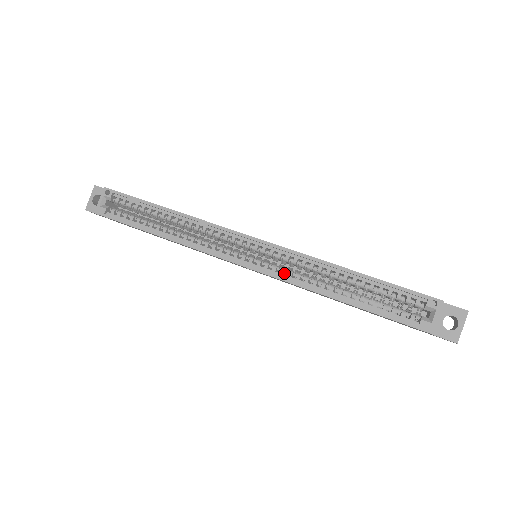
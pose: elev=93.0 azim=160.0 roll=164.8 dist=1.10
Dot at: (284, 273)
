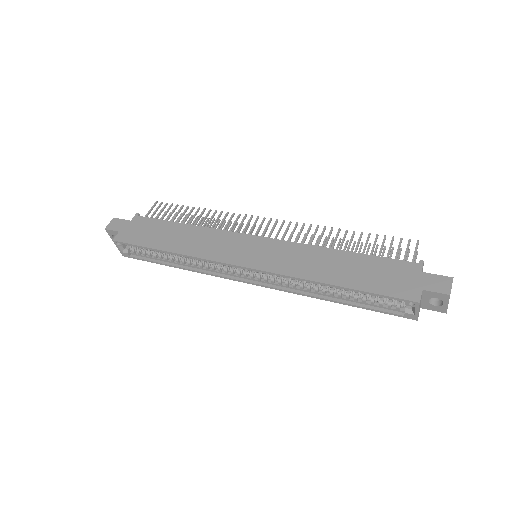
Dot at: (282, 281)
